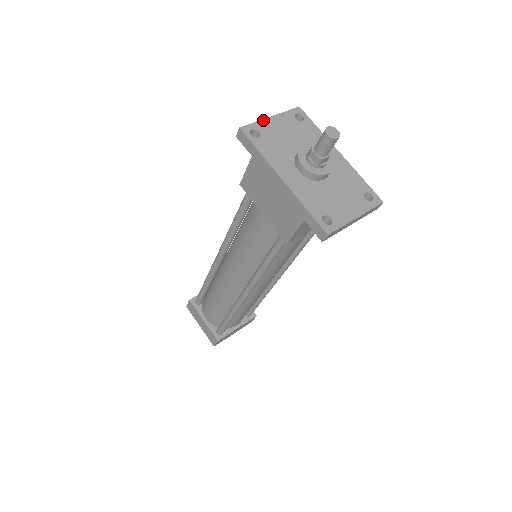
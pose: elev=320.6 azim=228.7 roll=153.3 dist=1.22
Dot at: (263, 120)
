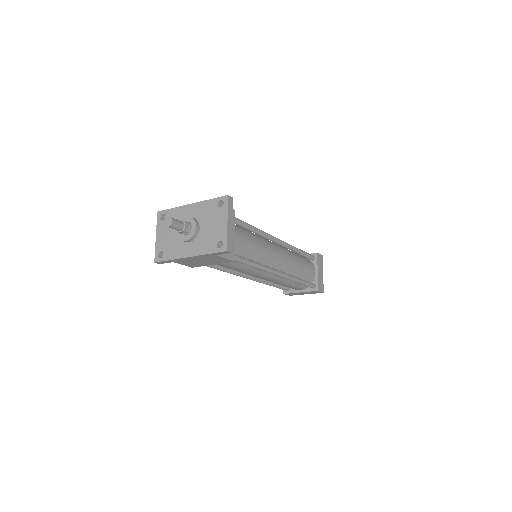
Dot at: (156, 244)
